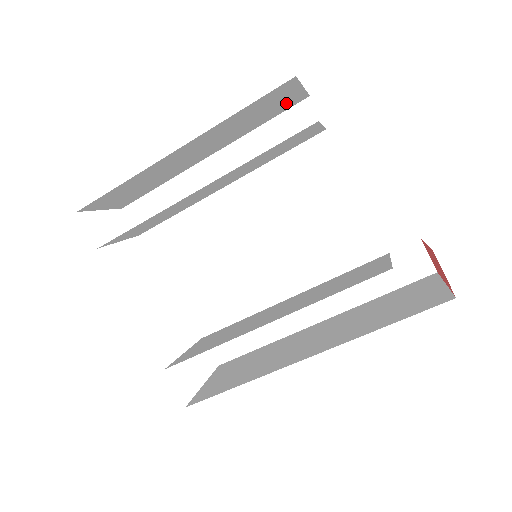
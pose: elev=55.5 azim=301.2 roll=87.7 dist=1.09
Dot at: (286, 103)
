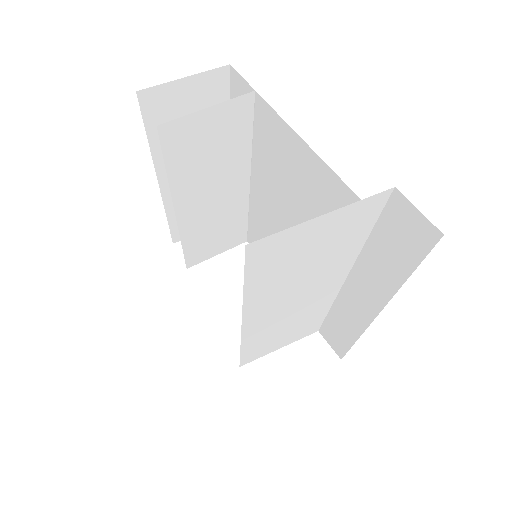
Dot at: (207, 92)
